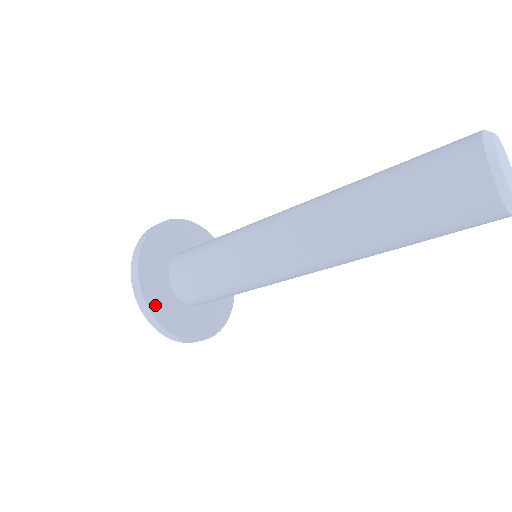
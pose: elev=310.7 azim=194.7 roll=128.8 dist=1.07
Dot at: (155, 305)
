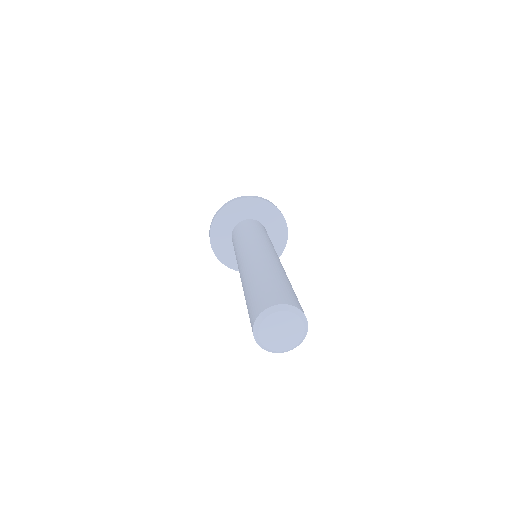
Dot at: (220, 253)
